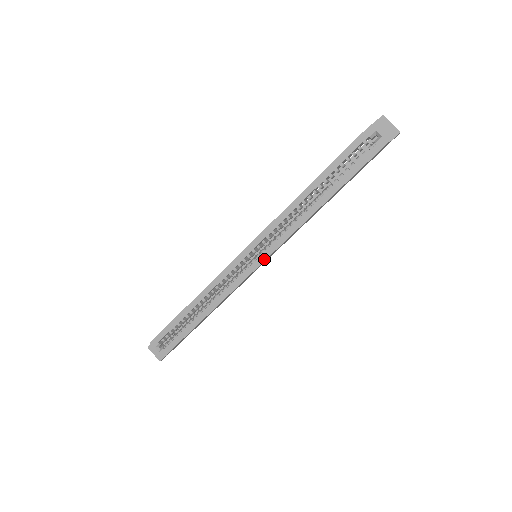
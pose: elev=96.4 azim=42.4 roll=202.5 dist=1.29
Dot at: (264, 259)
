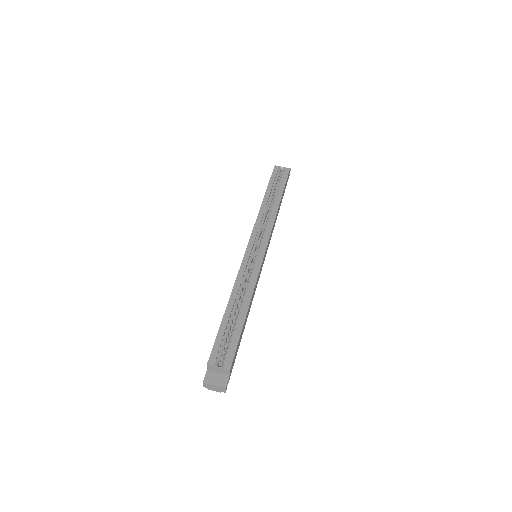
Dot at: (265, 246)
